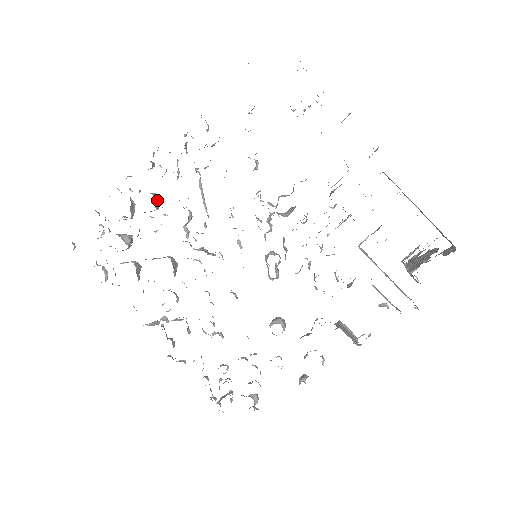
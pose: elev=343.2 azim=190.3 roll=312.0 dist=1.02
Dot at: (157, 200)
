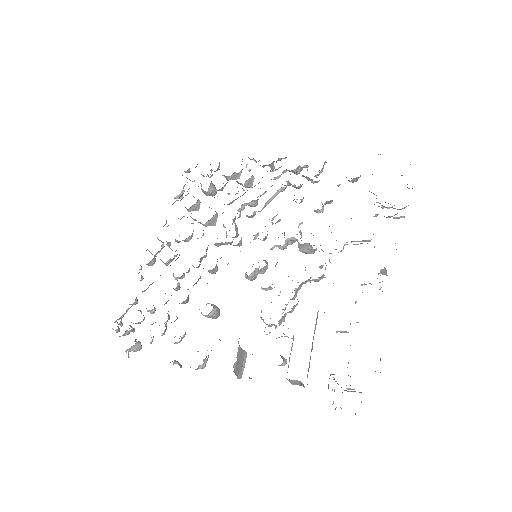
Dot at: (251, 183)
